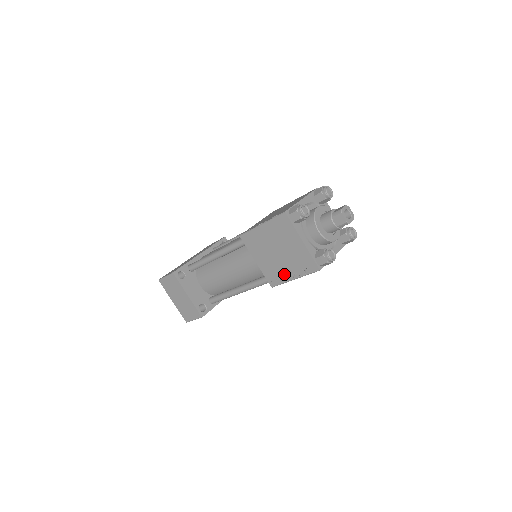
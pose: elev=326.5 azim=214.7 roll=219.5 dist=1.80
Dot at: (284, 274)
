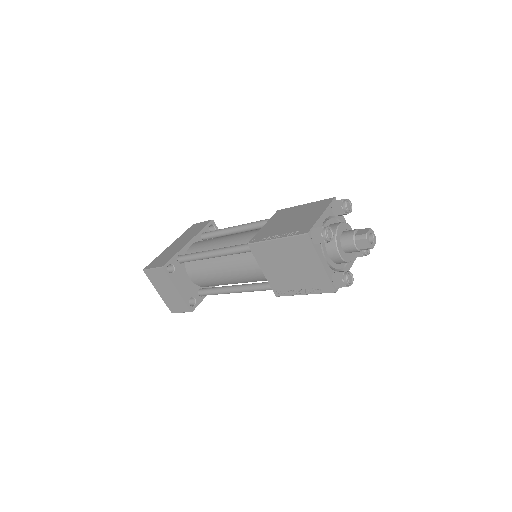
Dot at: (293, 288)
